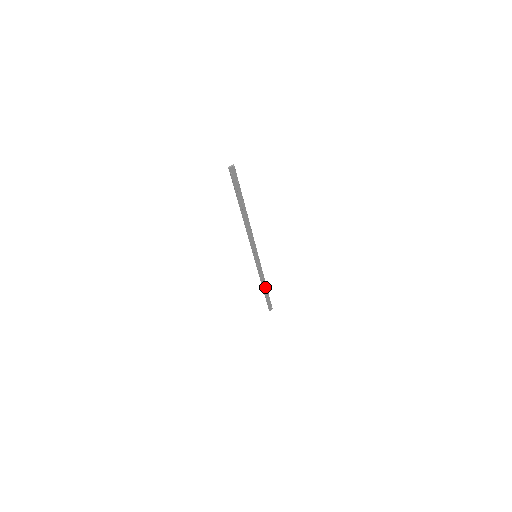
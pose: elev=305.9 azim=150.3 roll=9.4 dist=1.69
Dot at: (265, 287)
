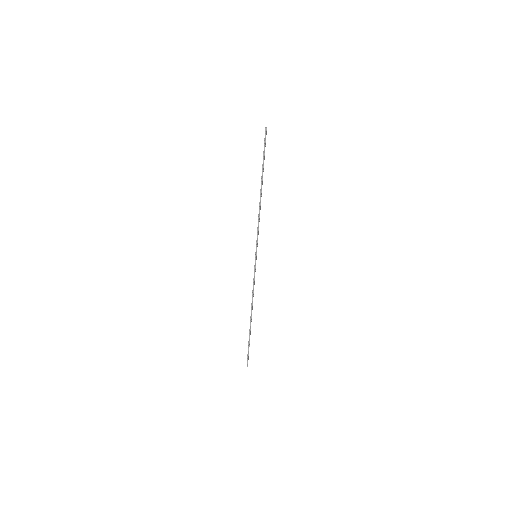
Dot at: (251, 315)
